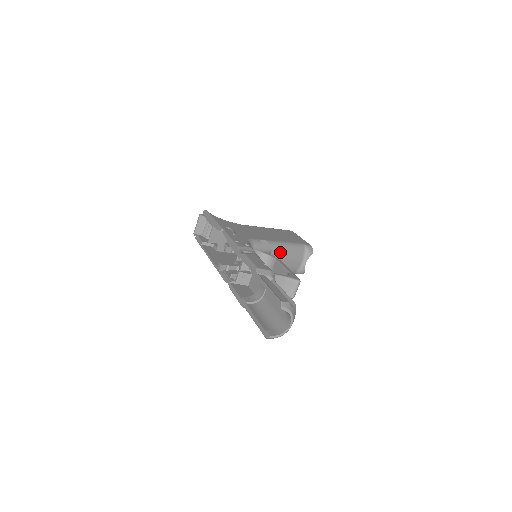
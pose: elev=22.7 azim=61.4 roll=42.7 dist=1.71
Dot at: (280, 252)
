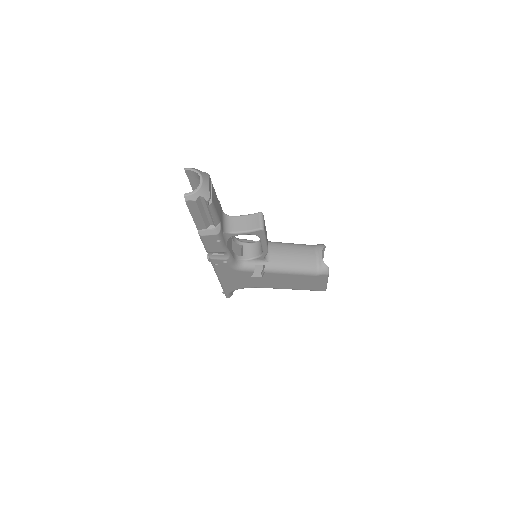
Dot at: (280, 247)
